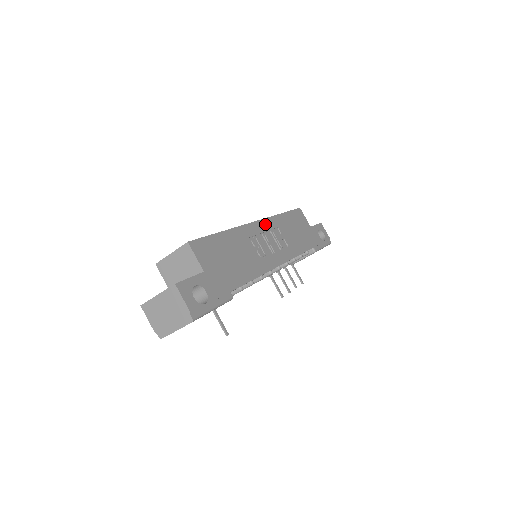
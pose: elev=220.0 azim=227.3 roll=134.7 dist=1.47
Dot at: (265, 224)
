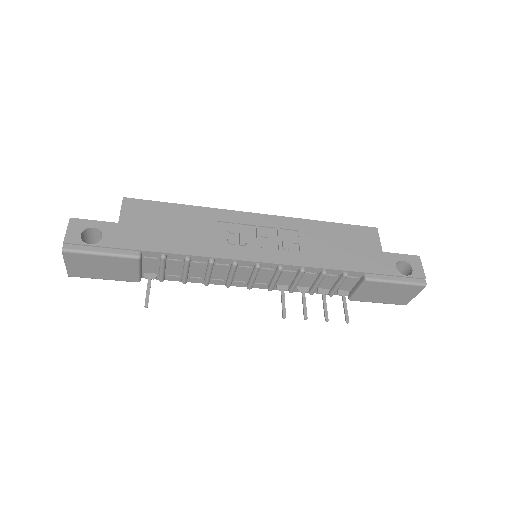
Dot at: (273, 220)
